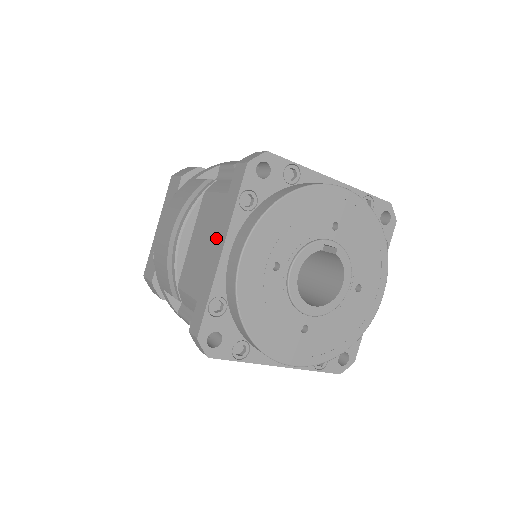
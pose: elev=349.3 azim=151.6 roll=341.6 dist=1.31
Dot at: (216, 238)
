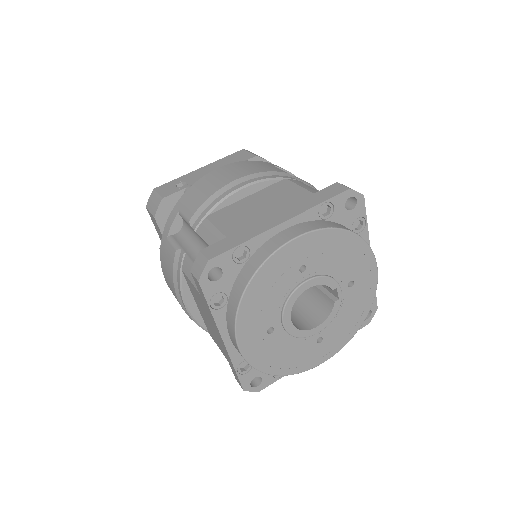
Dot at: (281, 211)
